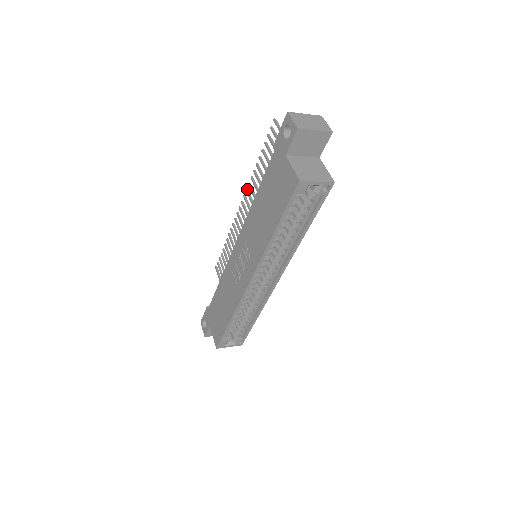
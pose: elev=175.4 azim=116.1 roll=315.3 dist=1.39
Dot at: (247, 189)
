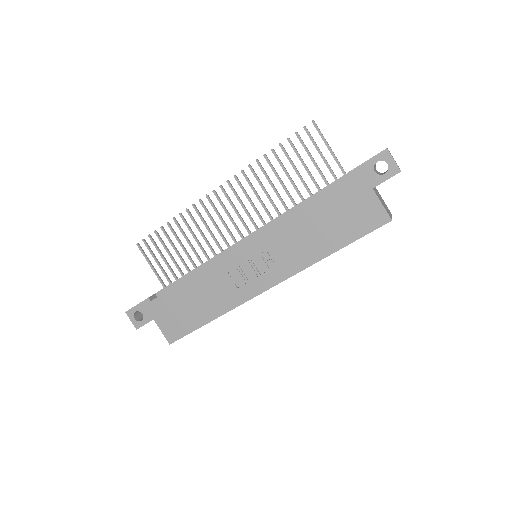
Dot at: (236, 176)
